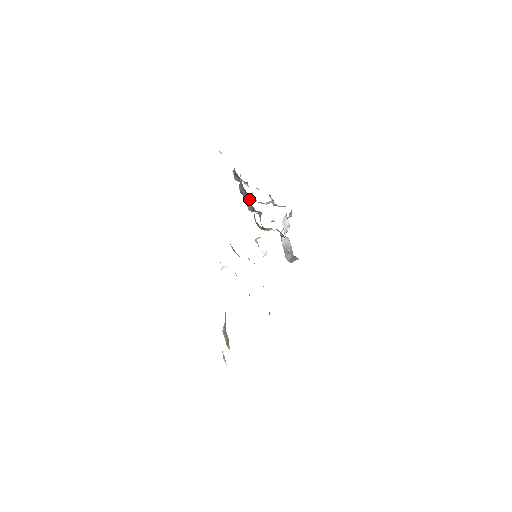
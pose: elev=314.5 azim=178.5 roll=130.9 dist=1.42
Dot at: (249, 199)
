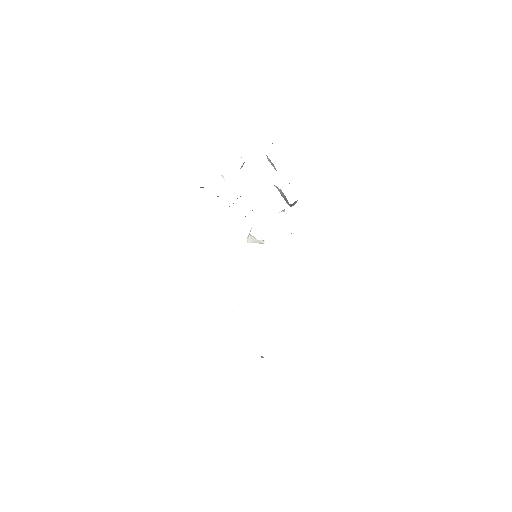
Dot at: occluded
